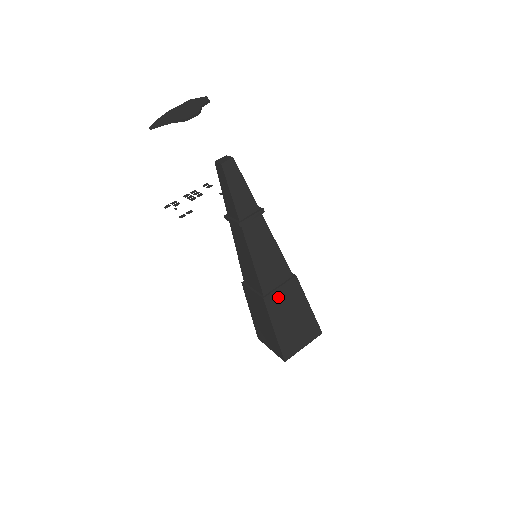
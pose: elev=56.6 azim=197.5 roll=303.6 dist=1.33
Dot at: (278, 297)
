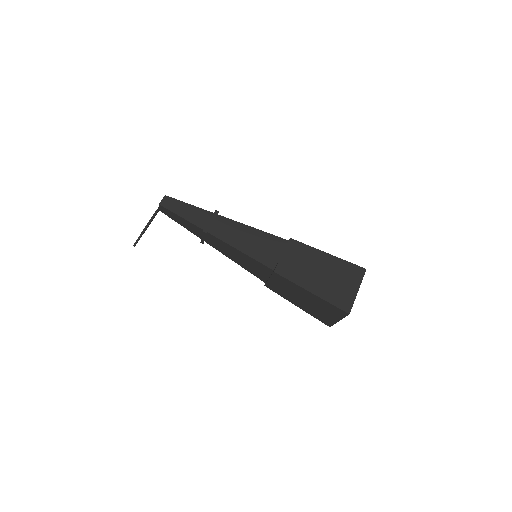
Dot at: (288, 263)
